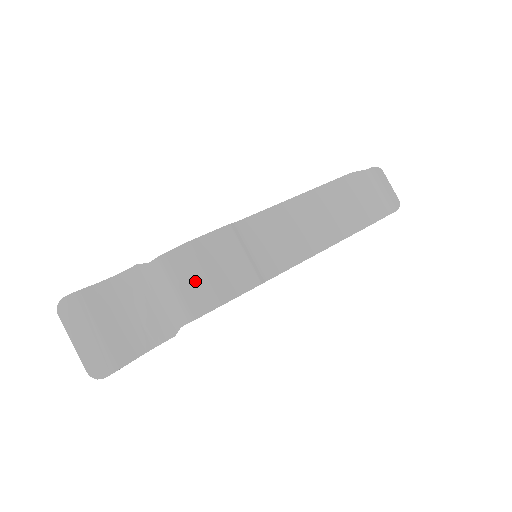
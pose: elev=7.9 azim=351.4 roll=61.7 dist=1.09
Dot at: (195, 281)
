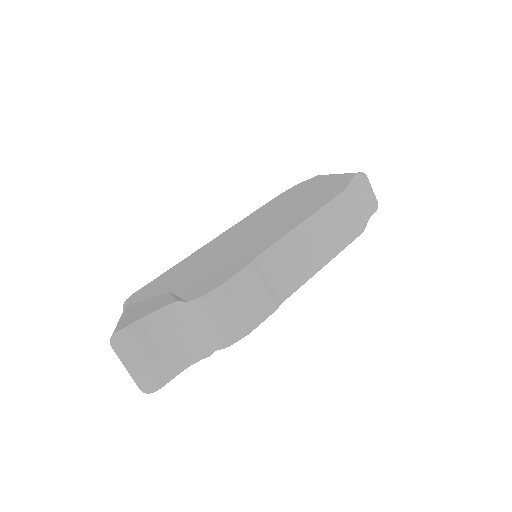
Dot at: (228, 316)
